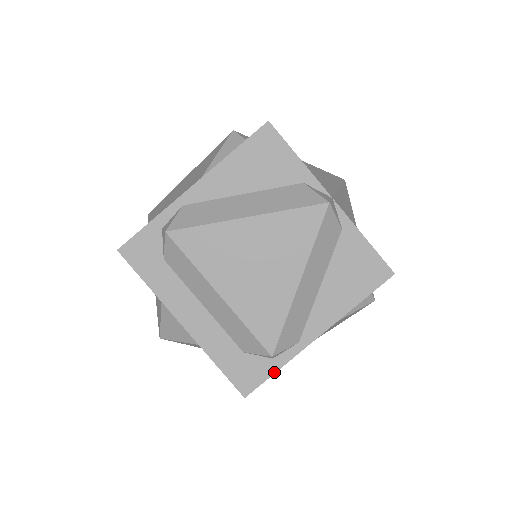
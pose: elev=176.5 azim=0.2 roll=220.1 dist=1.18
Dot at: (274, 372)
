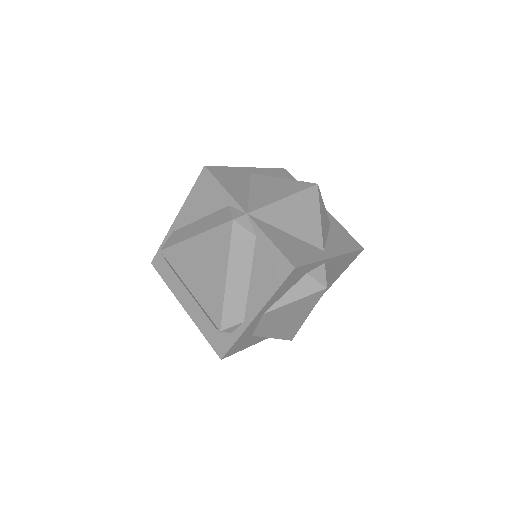
Dot at: (234, 343)
